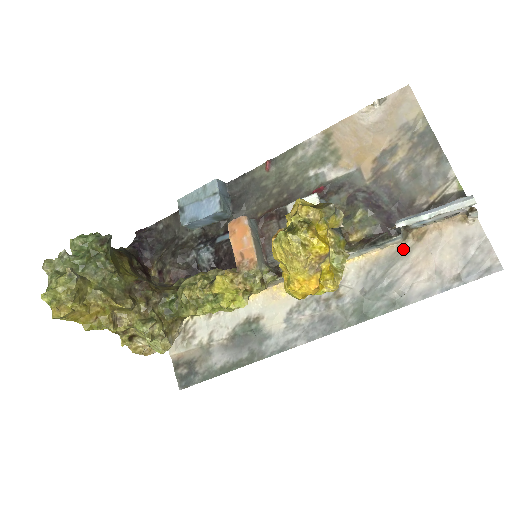
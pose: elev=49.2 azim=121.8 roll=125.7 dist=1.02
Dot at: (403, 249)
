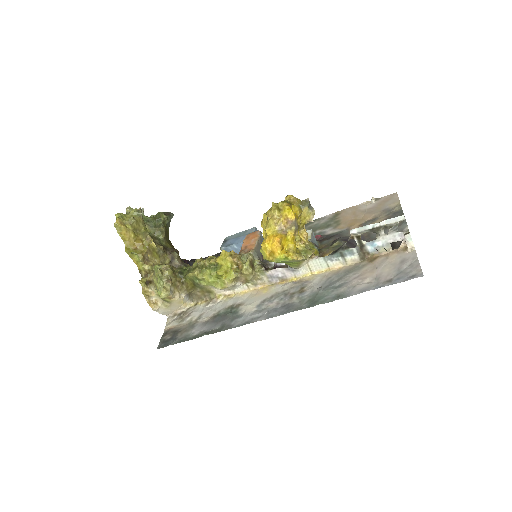
Dot at: (358, 266)
